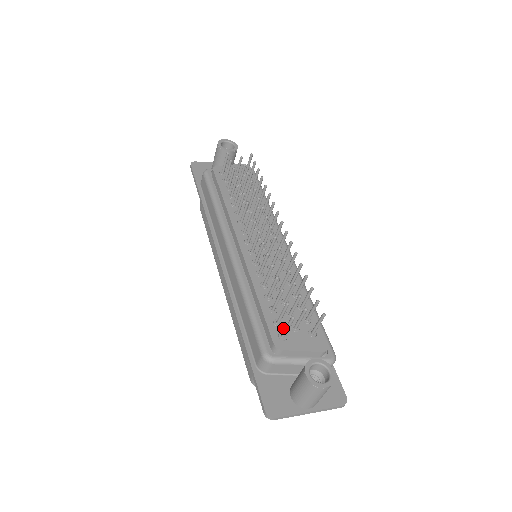
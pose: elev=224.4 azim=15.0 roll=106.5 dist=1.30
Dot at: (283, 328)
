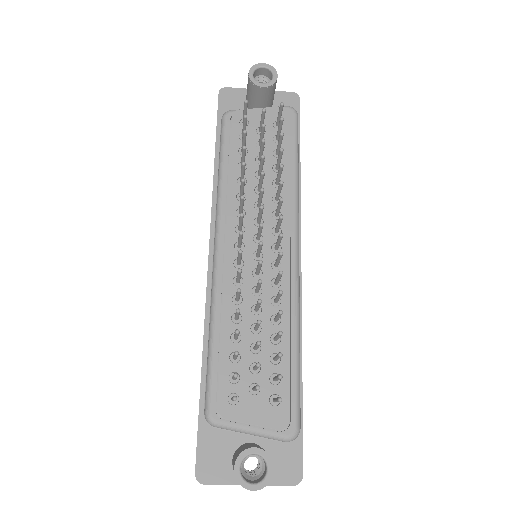
Dot at: (238, 387)
